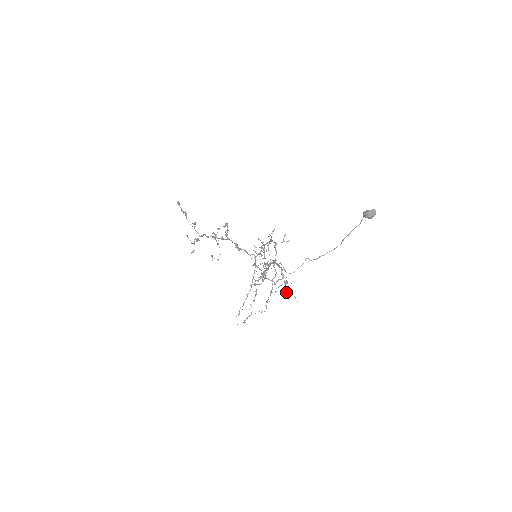
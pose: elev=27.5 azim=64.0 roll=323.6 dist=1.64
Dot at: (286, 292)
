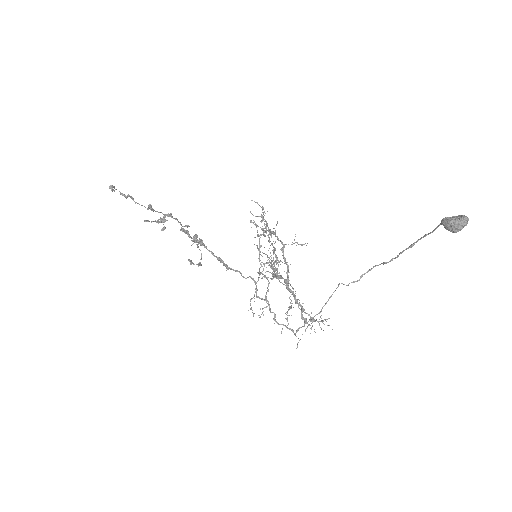
Dot at: occluded
